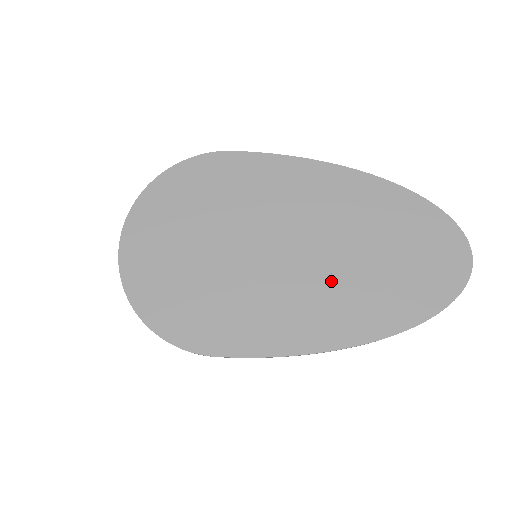
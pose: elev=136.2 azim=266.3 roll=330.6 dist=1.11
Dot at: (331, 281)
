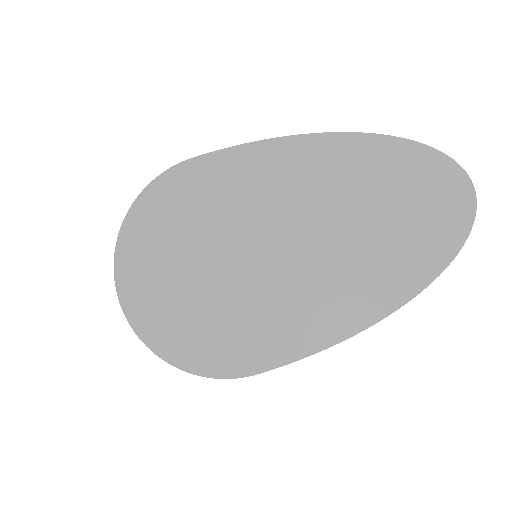
Dot at: (340, 261)
